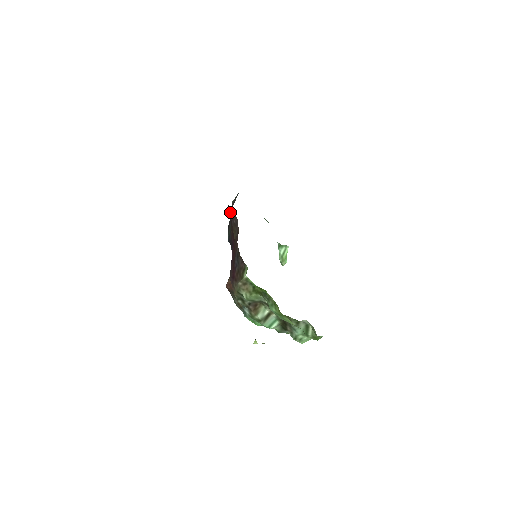
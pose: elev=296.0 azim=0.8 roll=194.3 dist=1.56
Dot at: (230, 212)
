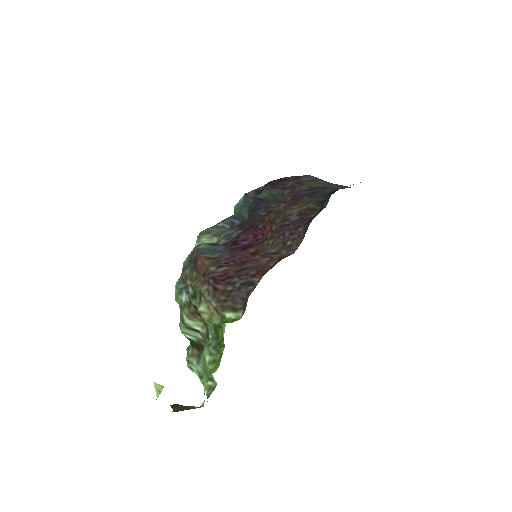
Dot at: (299, 227)
